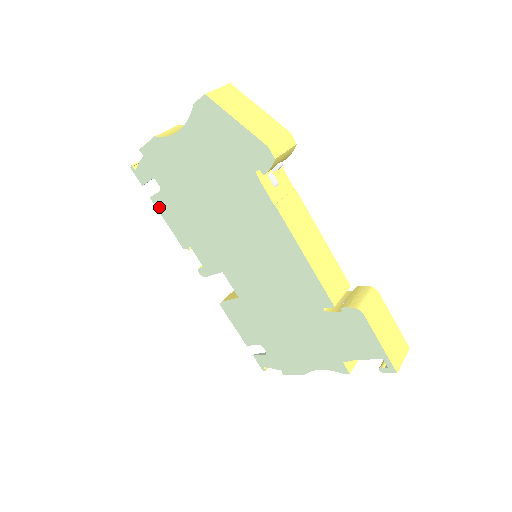
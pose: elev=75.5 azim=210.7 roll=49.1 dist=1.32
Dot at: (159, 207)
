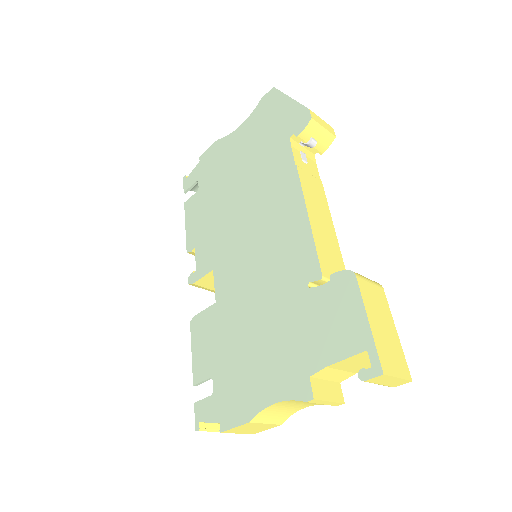
Dot at: (187, 210)
